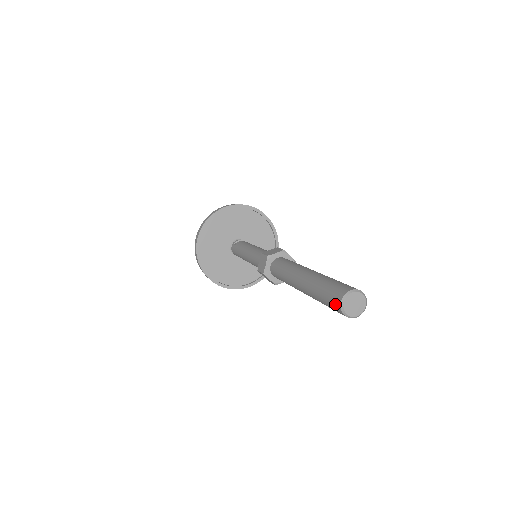
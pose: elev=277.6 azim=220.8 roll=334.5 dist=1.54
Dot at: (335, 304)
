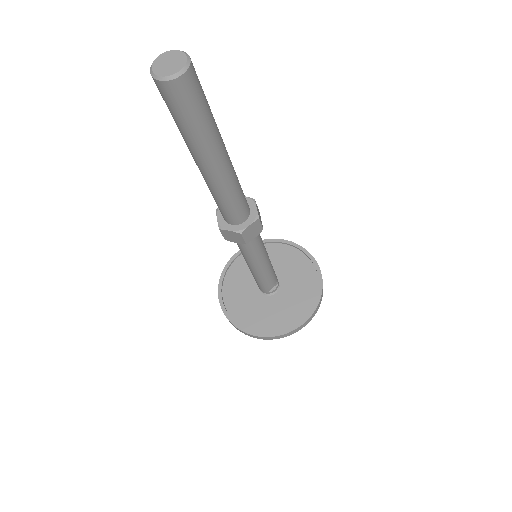
Dot at: occluded
